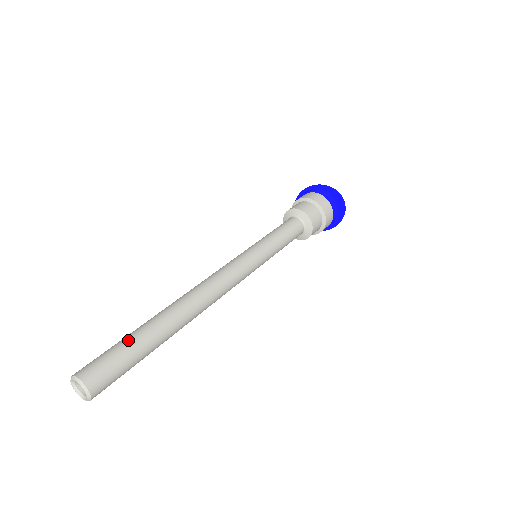
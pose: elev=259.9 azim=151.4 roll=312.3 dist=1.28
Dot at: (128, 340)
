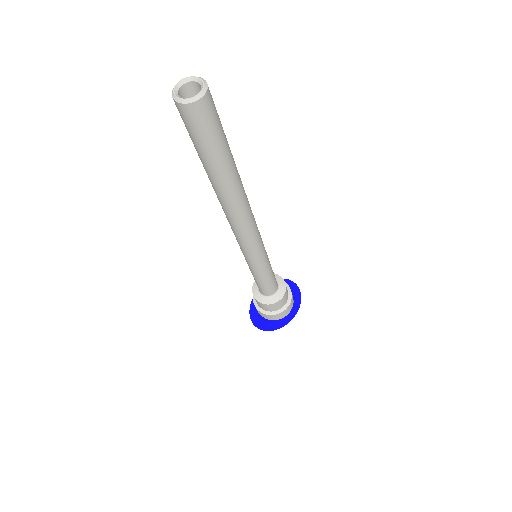
Dot at: occluded
